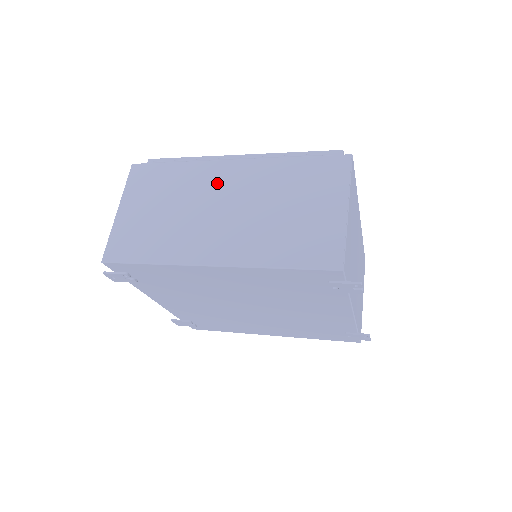
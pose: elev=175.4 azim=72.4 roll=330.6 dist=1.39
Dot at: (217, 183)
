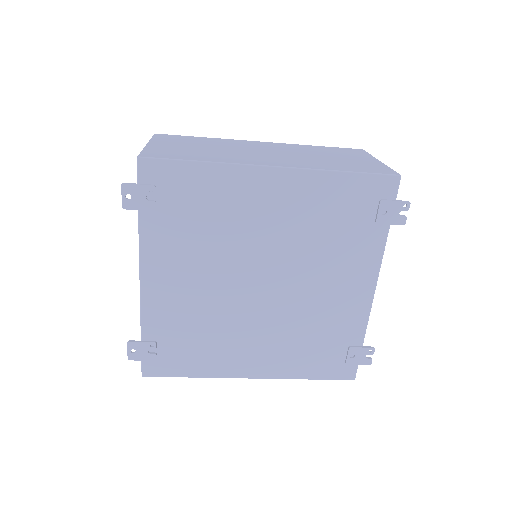
Dot at: (253, 145)
